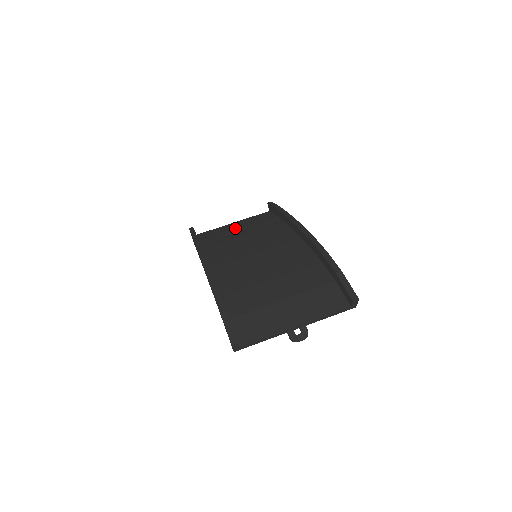
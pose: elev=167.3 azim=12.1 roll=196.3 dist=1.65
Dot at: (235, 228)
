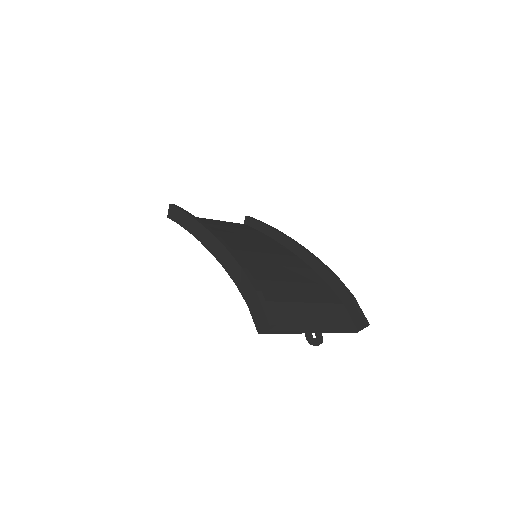
Dot at: (219, 224)
